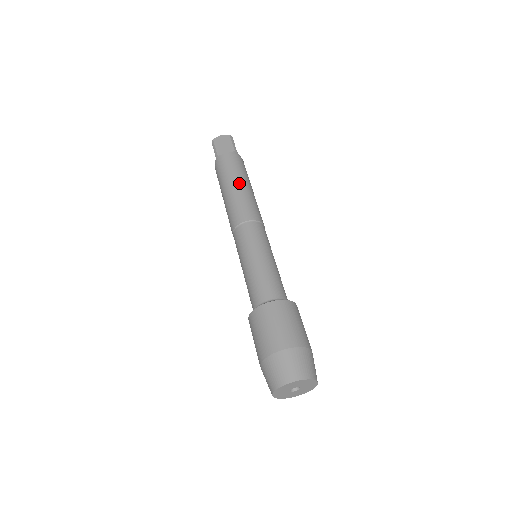
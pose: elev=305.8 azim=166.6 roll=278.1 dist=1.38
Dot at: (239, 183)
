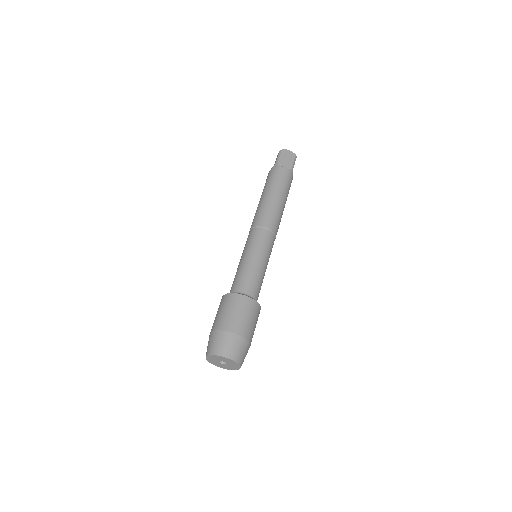
Dot at: (279, 196)
